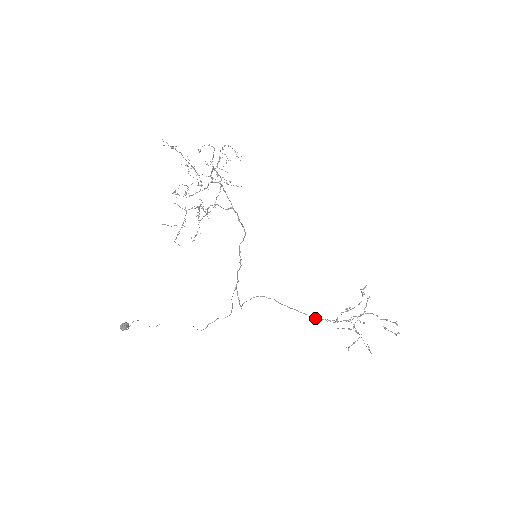
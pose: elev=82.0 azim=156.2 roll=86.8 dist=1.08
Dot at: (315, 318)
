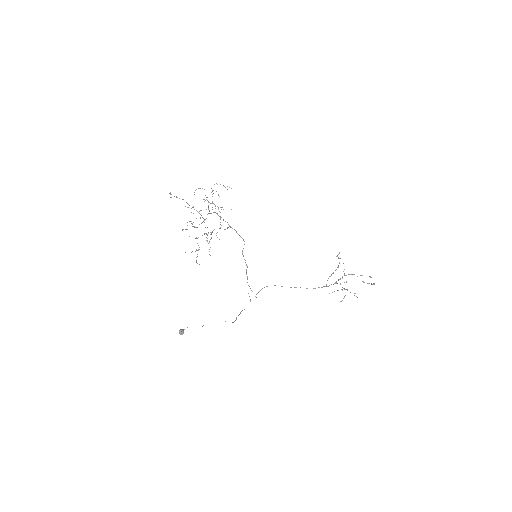
Dot at: occluded
